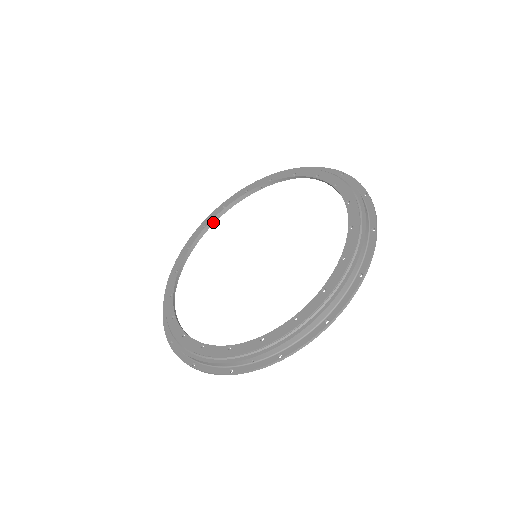
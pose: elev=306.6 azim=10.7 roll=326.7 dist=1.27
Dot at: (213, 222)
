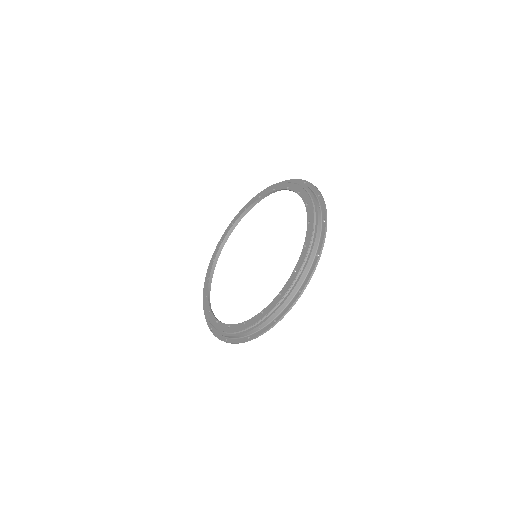
Dot at: (228, 237)
